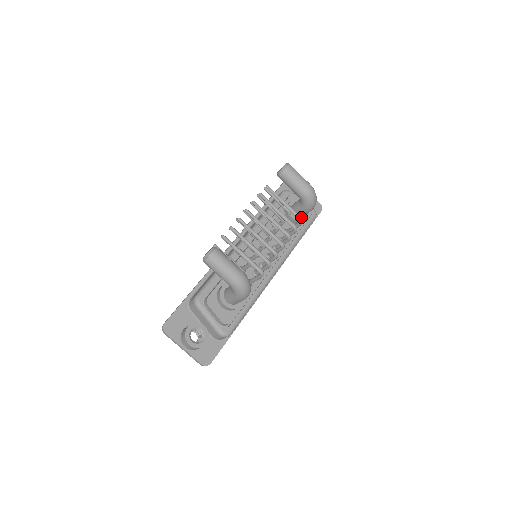
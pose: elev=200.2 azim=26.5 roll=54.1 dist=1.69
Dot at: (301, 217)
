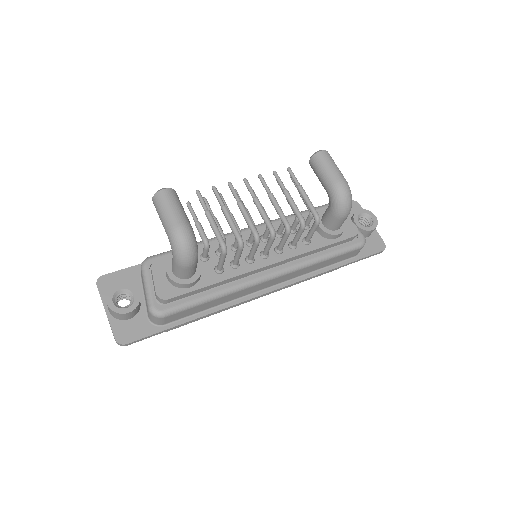
Dot at: (317, 213)
